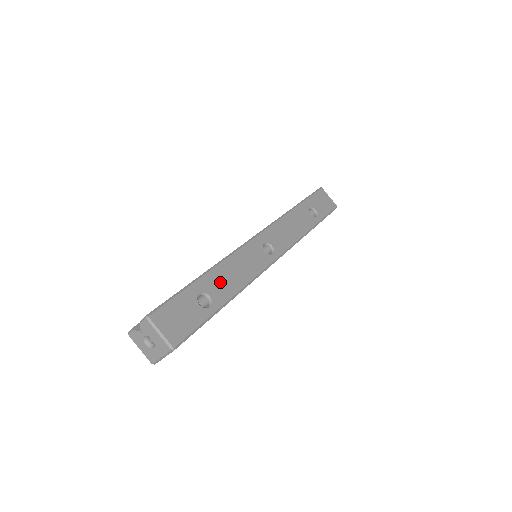
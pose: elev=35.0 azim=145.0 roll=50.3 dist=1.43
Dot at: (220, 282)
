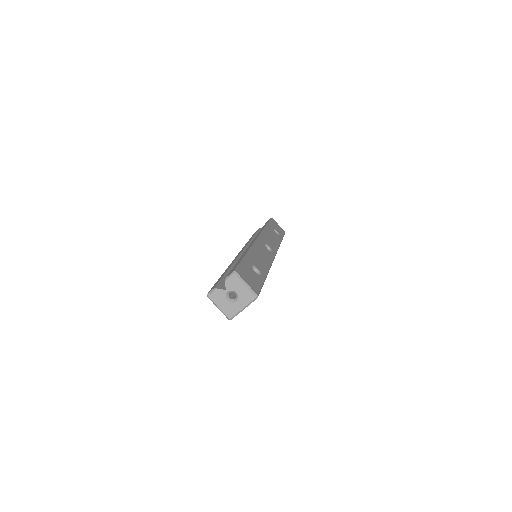
Dot at: (257, 261)
